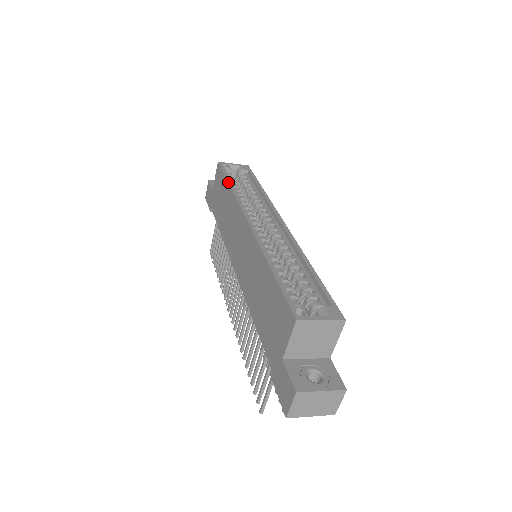
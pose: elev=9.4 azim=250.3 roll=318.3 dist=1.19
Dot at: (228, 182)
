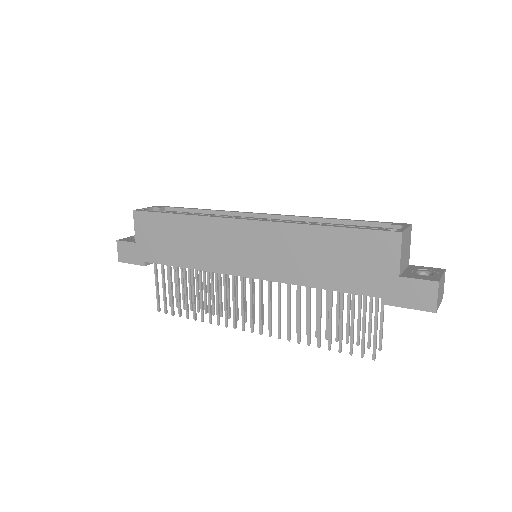
Dot at: (176, 213)
